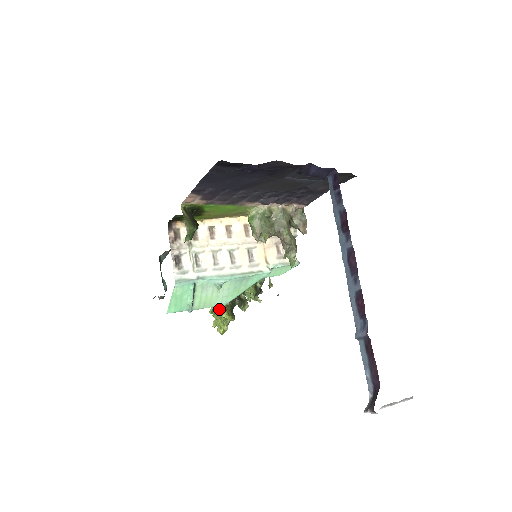
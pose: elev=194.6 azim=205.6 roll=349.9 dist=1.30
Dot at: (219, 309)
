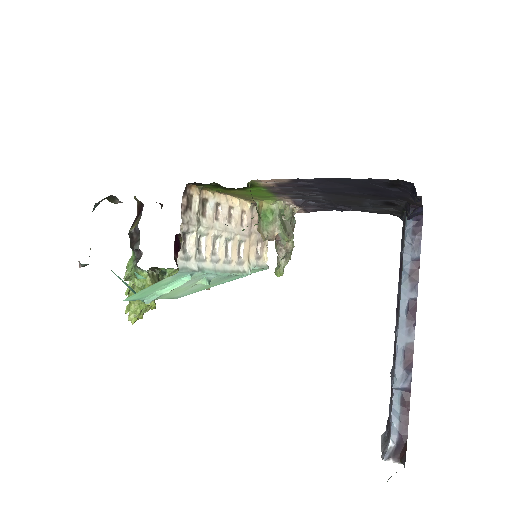
Dot at: occluded
